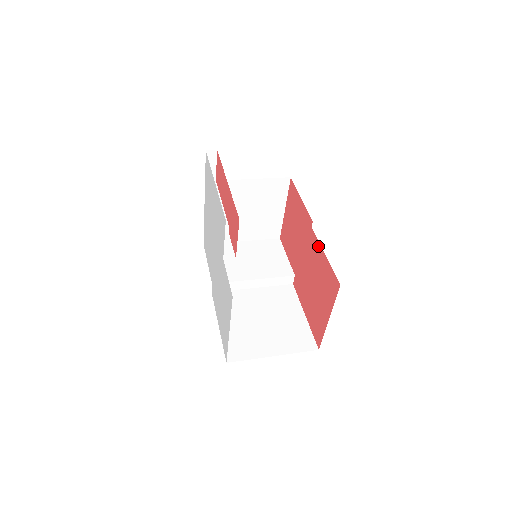
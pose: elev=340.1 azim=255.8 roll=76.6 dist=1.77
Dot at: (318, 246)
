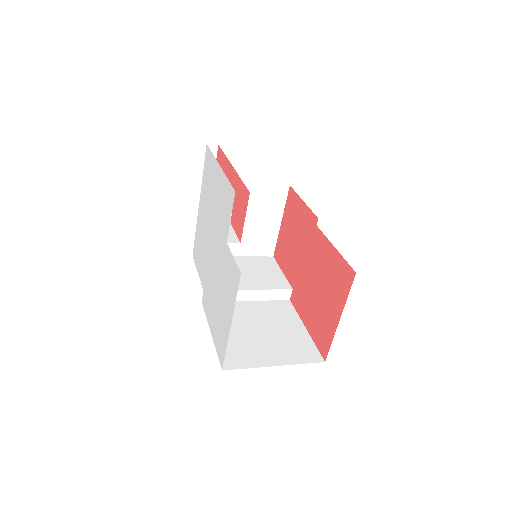
Dot at: (325, 242)
